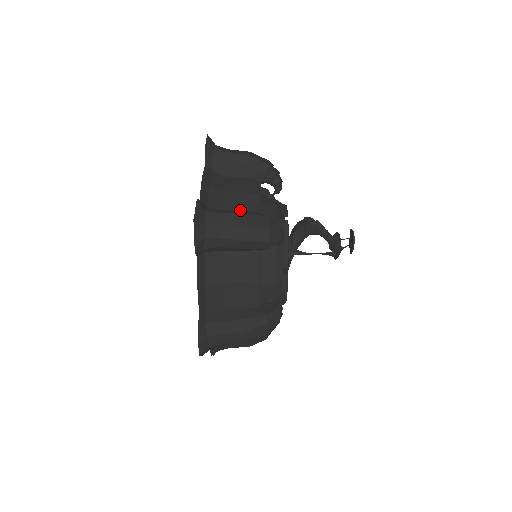
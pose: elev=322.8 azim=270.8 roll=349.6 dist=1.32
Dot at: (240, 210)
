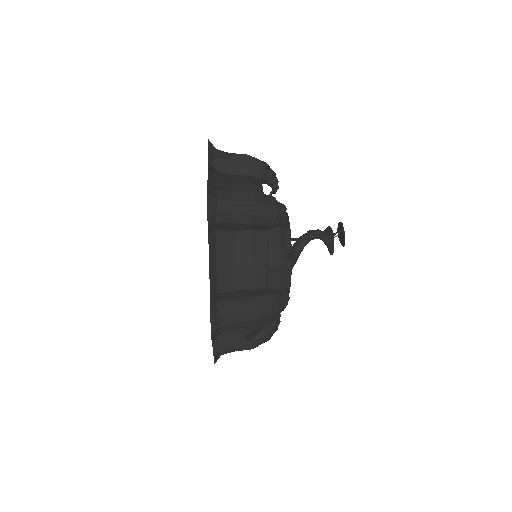
Dot at: occluded
